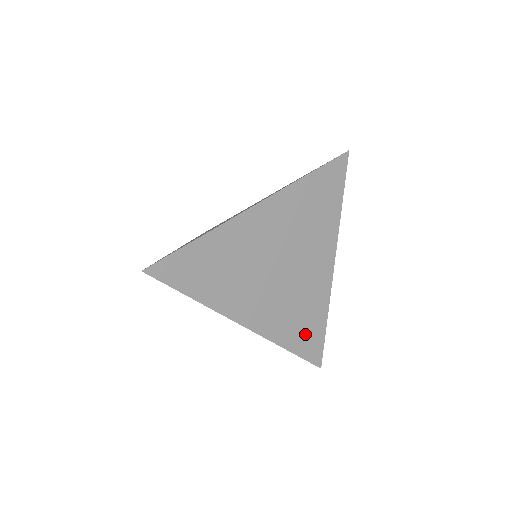
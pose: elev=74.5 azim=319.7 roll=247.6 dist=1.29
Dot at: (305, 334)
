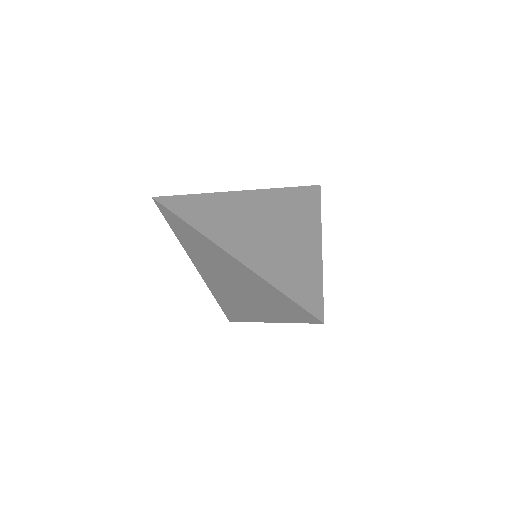
Dot at: (299, 285)
